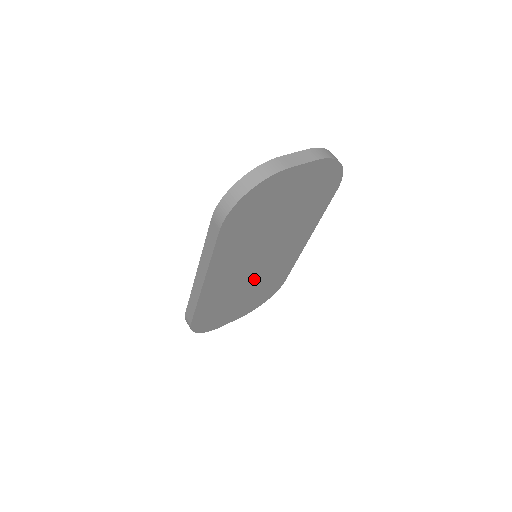
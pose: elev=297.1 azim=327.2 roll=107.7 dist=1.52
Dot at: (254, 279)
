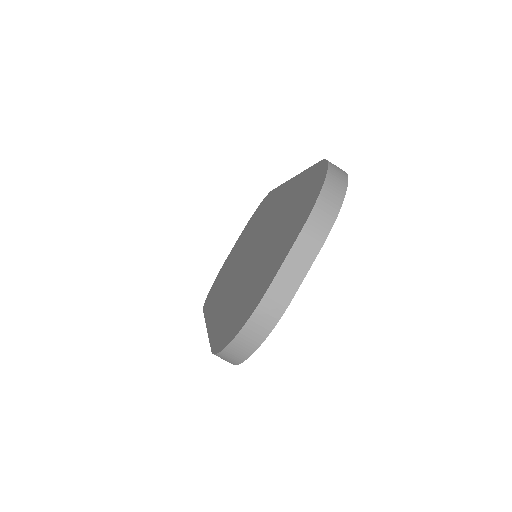
Dot at: occluded
